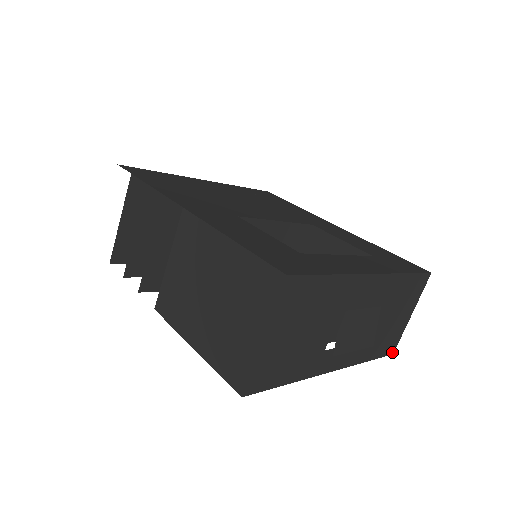
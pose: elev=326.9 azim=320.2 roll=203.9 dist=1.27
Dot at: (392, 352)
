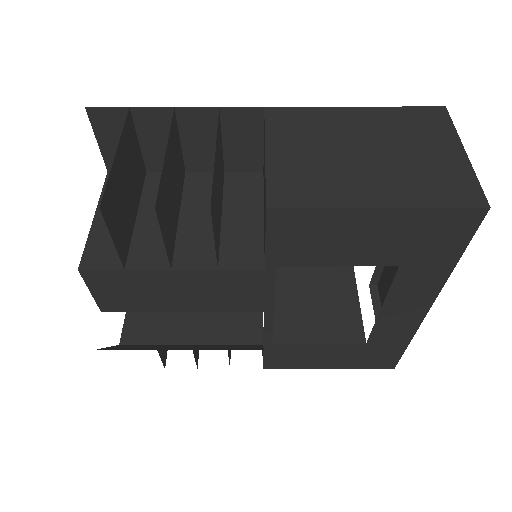
Dot at: (394, 365)
